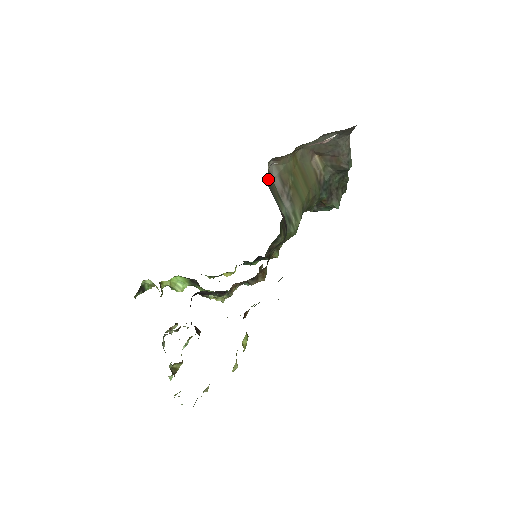
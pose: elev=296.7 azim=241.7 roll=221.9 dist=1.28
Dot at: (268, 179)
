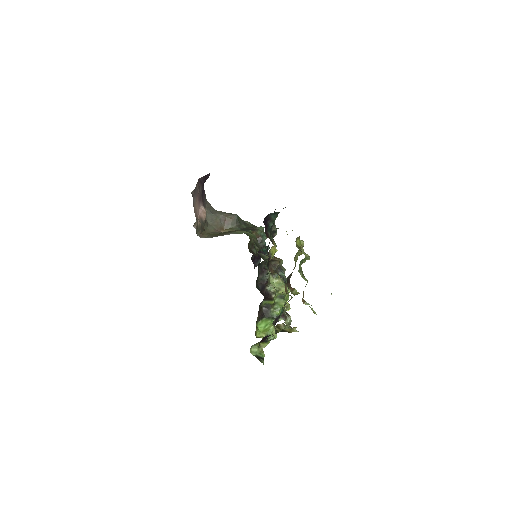
Dot at: occluded
